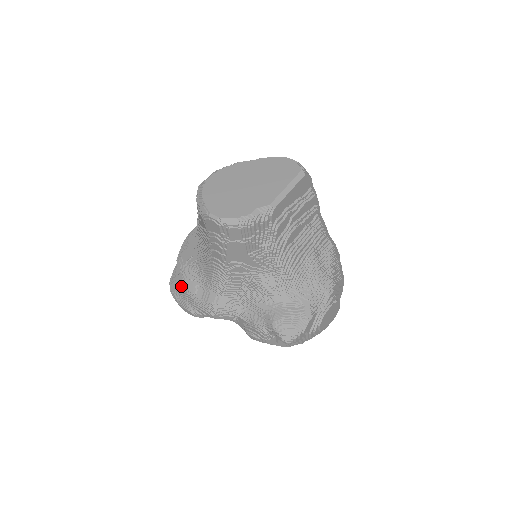
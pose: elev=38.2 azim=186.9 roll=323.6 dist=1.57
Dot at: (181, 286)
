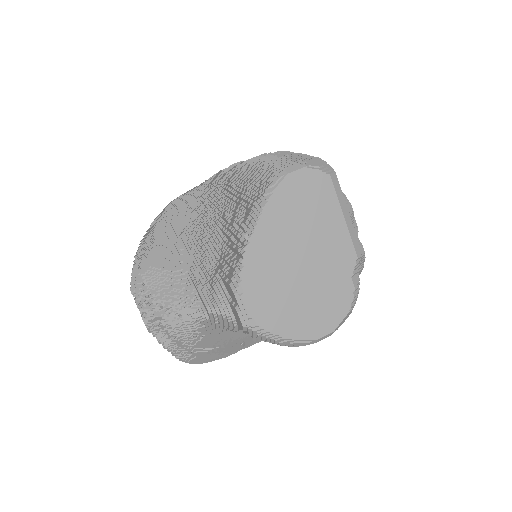
Dot at: (216, 357)
